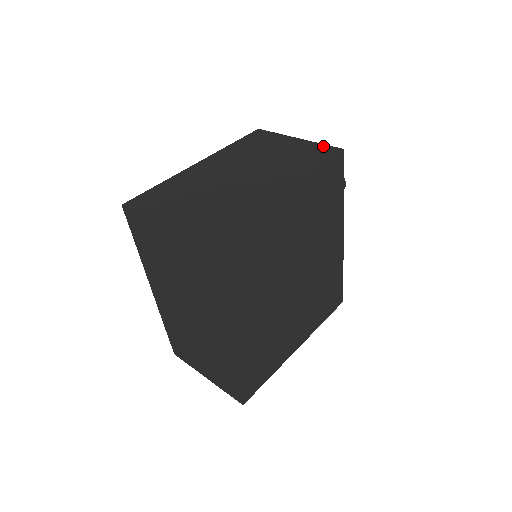
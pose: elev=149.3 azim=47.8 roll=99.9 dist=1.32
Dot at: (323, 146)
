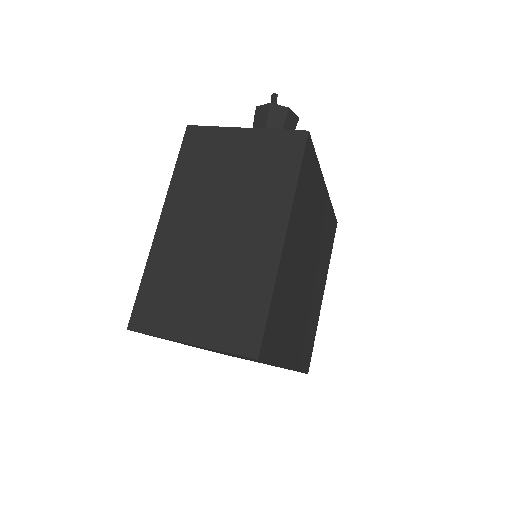
Dot at: (282, 134)
